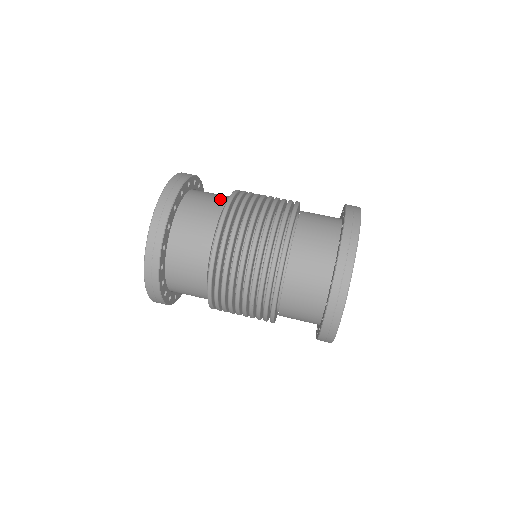
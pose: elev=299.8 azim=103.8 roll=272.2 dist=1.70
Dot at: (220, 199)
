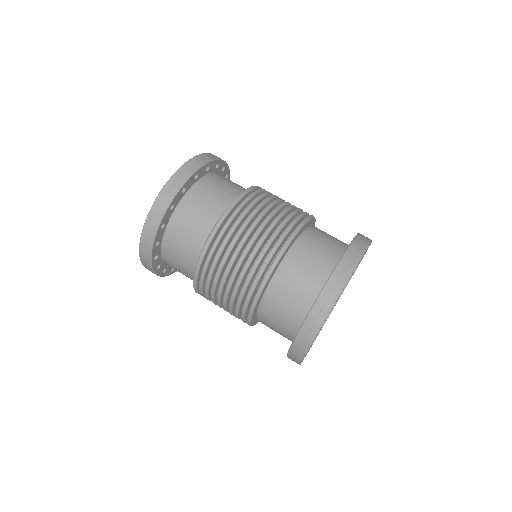
Dot at: (213, 213)
